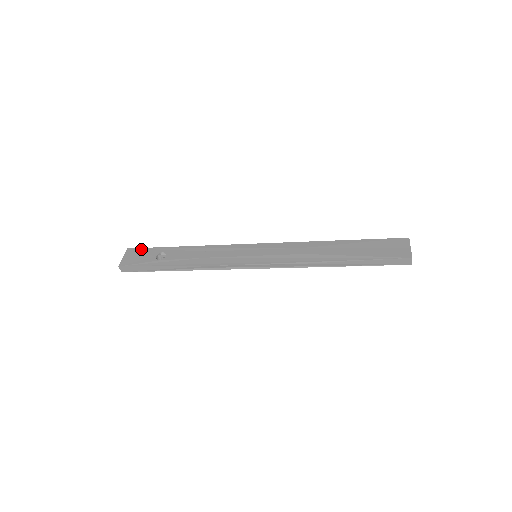
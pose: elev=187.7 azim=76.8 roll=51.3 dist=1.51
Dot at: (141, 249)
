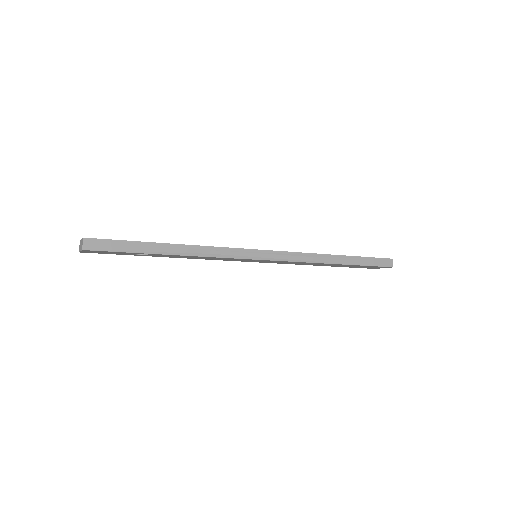
Dot at: occluded
